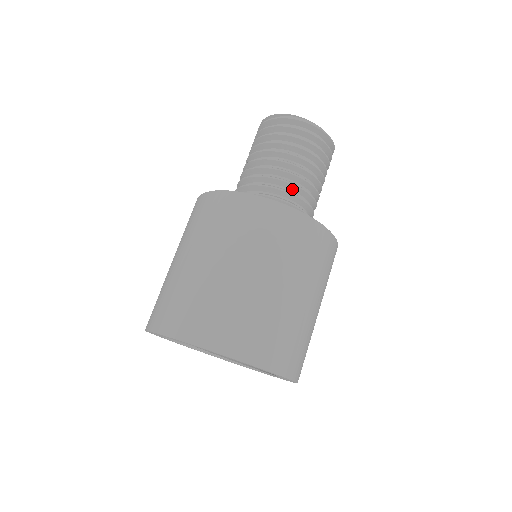
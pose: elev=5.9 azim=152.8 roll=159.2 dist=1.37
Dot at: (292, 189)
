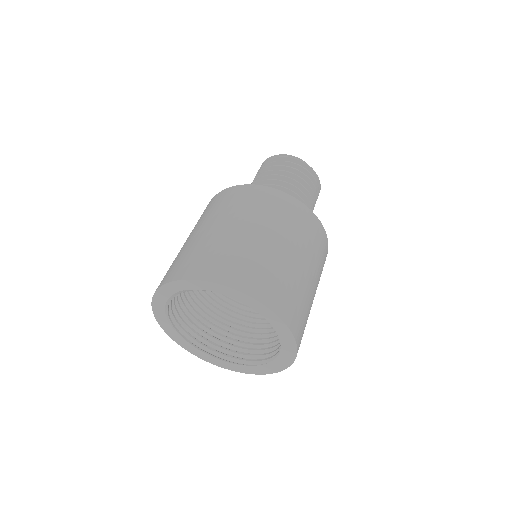
Dot at: occluded
